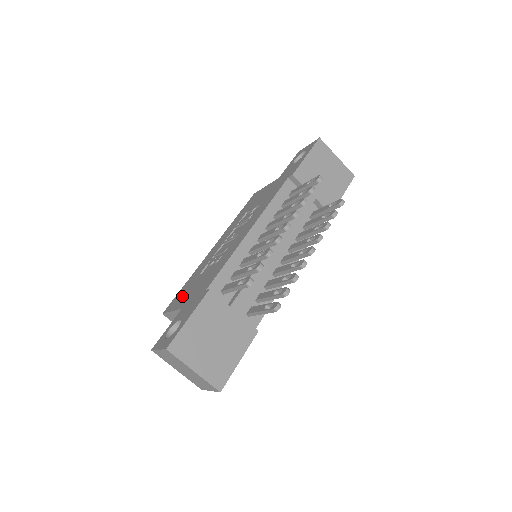
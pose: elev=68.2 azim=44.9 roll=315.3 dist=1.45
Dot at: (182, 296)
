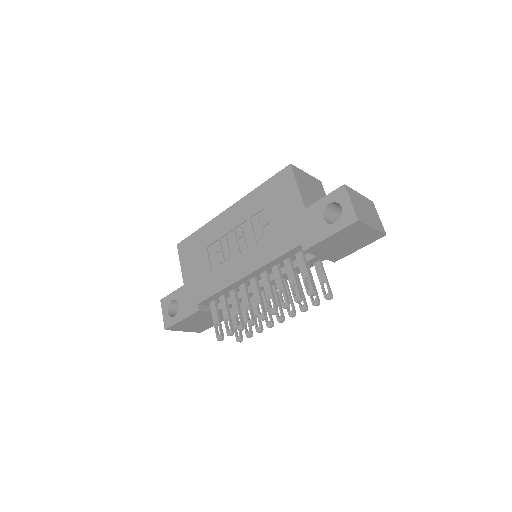
Dot at: (190, 257)
